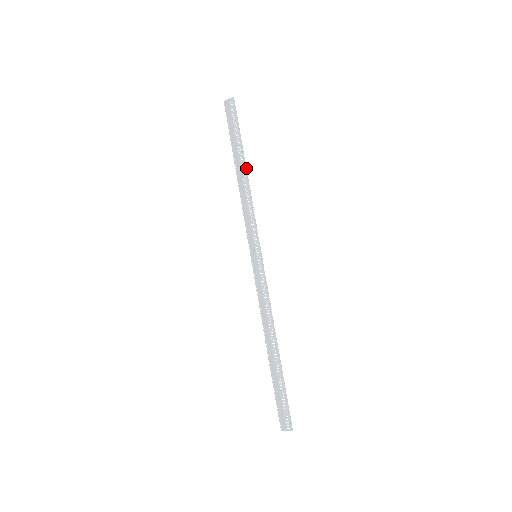
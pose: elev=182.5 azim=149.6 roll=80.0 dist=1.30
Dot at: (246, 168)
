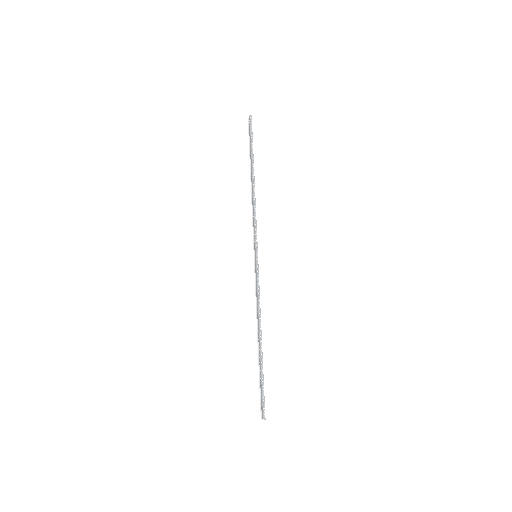
Dot at: (254, 177)
